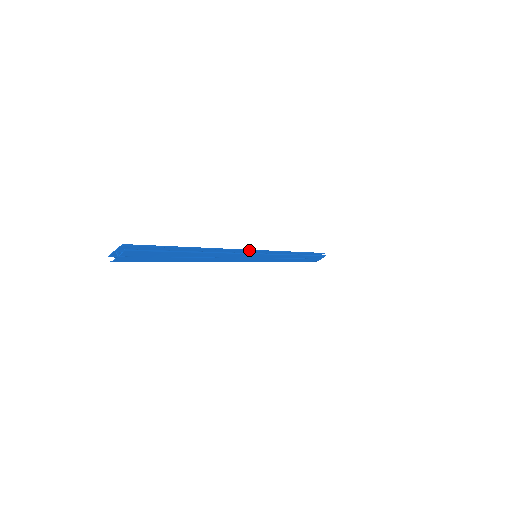
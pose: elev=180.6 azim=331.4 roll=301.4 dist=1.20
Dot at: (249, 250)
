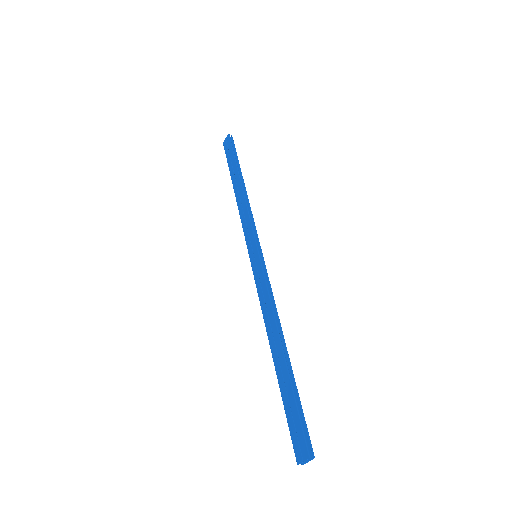
Dot at: (263, 270)
